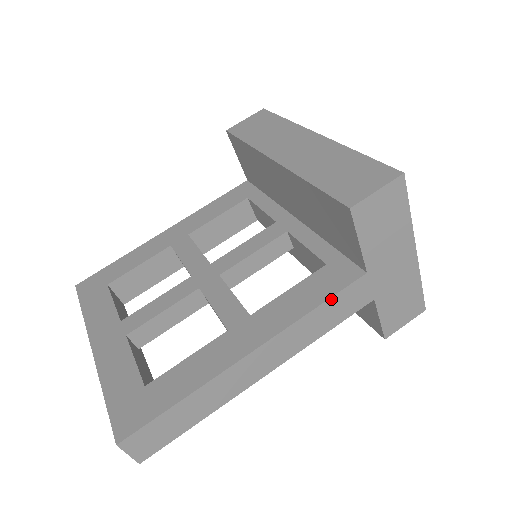
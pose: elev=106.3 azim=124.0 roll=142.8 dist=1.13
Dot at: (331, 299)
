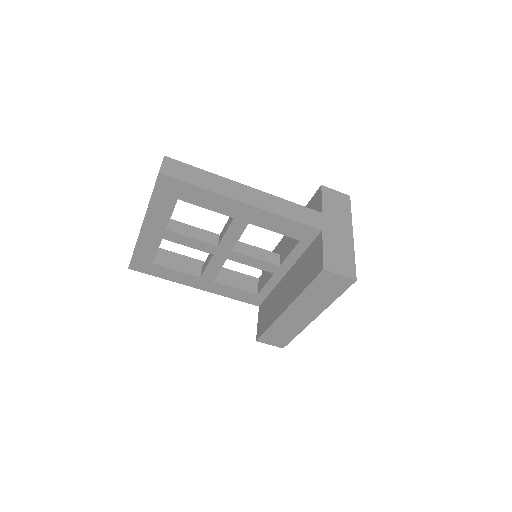
Dot at: (240, 300)
